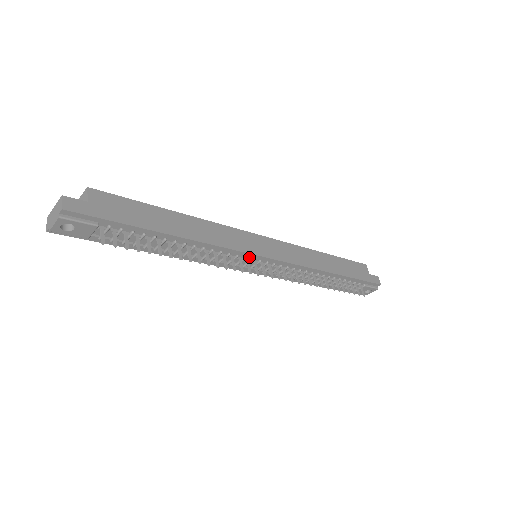
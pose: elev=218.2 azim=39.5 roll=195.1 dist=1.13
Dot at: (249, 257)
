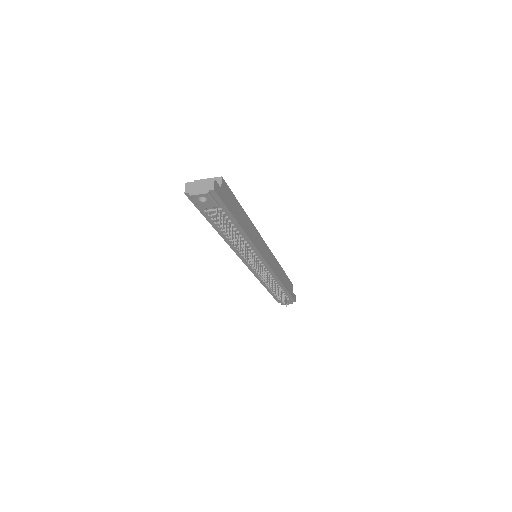
Dot at: (258, 257)
